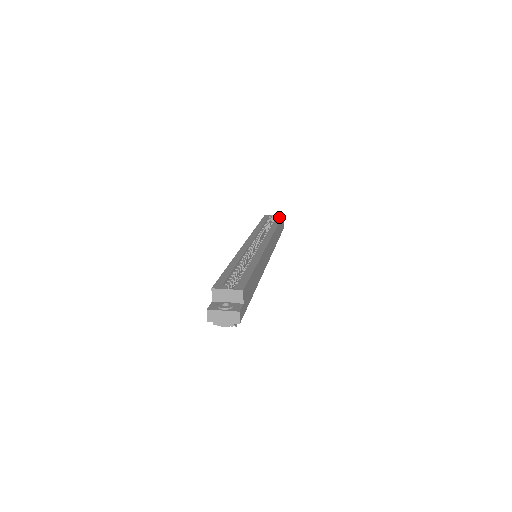
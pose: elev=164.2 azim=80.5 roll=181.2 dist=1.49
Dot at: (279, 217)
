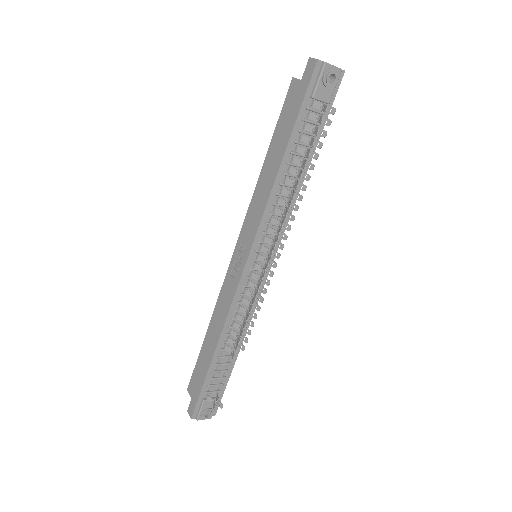
Dot at: occluded
